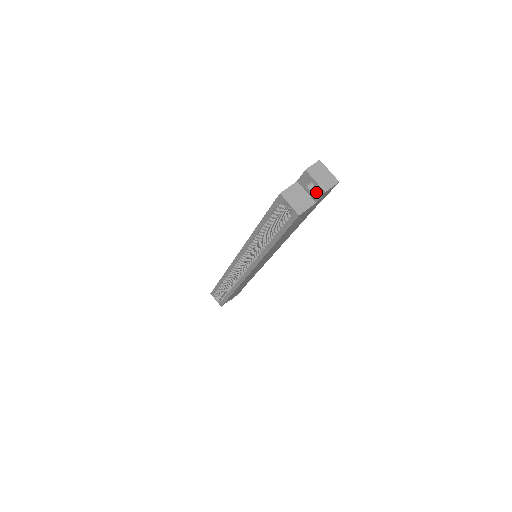
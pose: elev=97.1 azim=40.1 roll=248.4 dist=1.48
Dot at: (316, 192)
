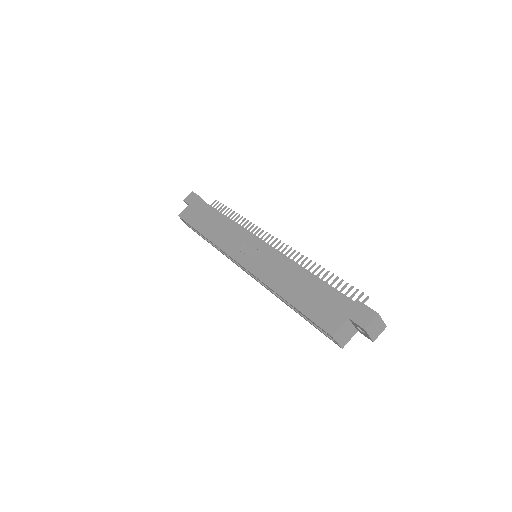
Dot at: (364, 334)
